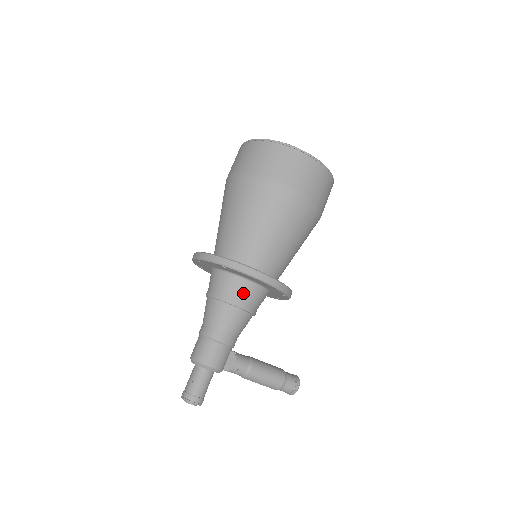
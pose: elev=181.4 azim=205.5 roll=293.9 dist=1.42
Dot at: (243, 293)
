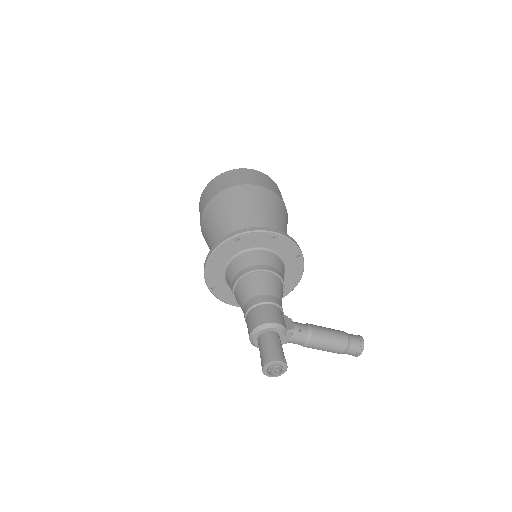
Dot at: (264, 260)
